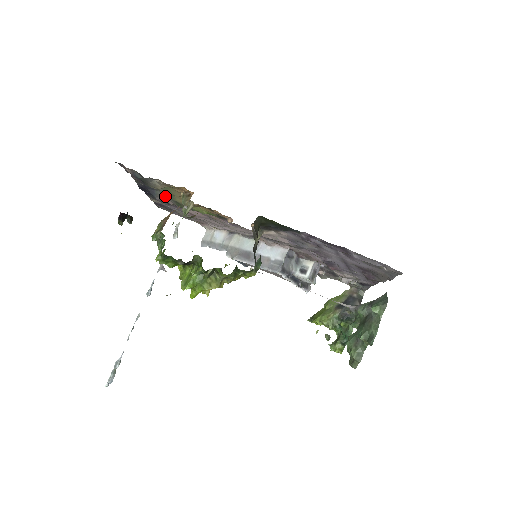
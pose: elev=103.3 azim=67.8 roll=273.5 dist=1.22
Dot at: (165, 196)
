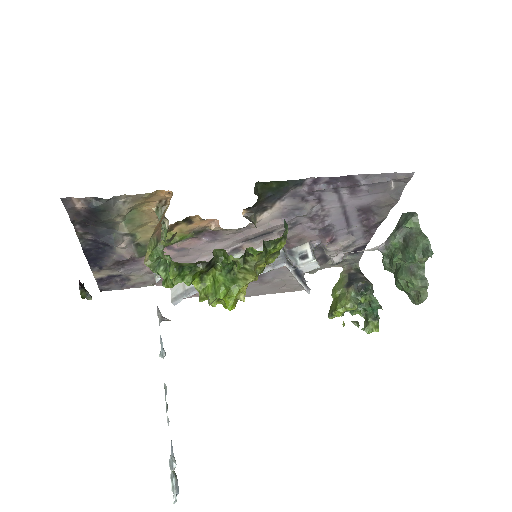
Dot at: (124, 239)
